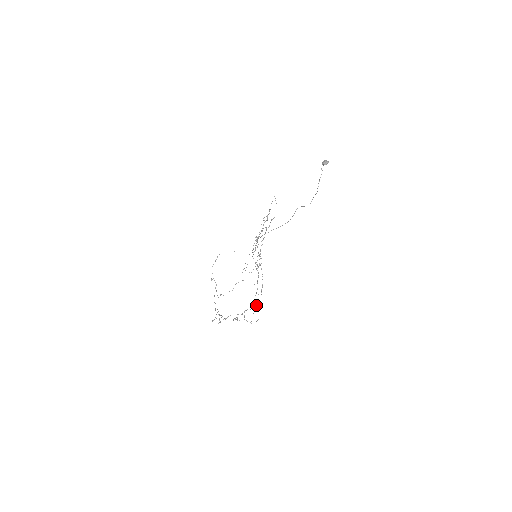
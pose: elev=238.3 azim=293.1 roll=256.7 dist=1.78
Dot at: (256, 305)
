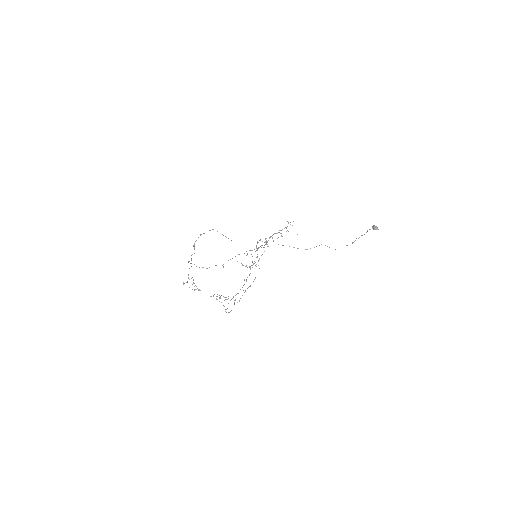
Dot at: occluded
